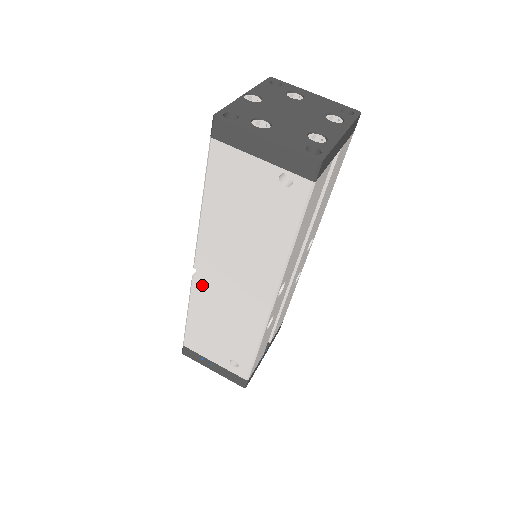
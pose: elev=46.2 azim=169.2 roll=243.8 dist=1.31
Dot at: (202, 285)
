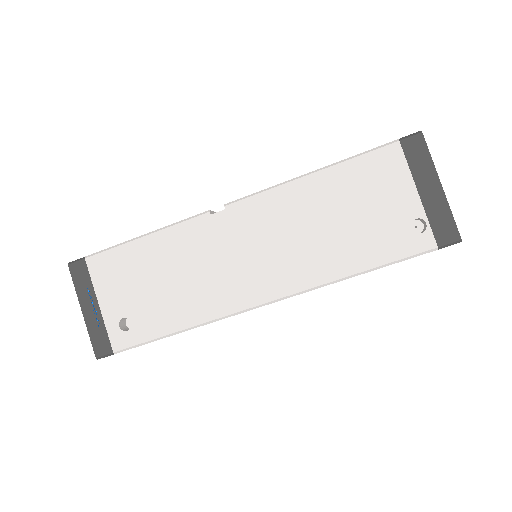
Dot at: (210, 226)
